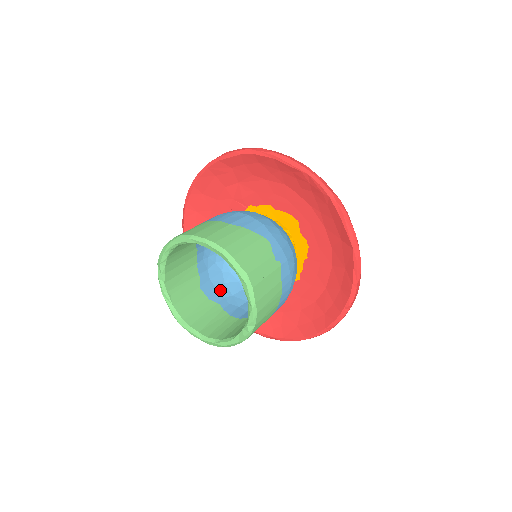
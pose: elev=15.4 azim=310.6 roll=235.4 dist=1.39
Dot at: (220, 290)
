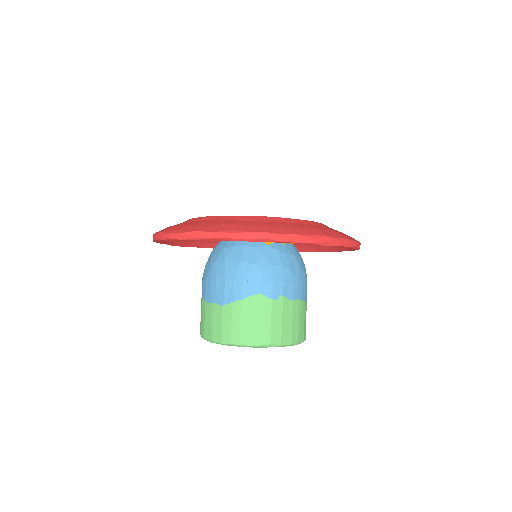
Dot at: occluded
